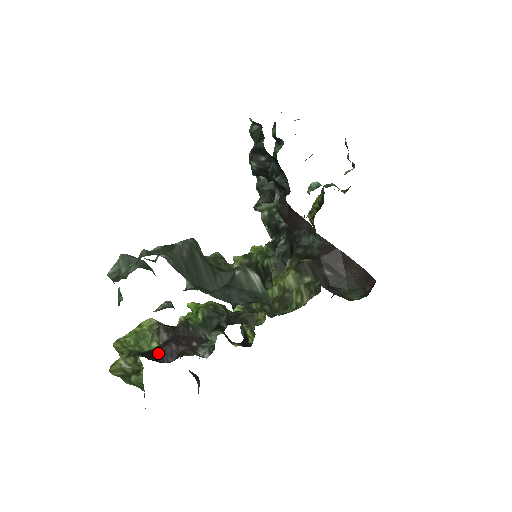
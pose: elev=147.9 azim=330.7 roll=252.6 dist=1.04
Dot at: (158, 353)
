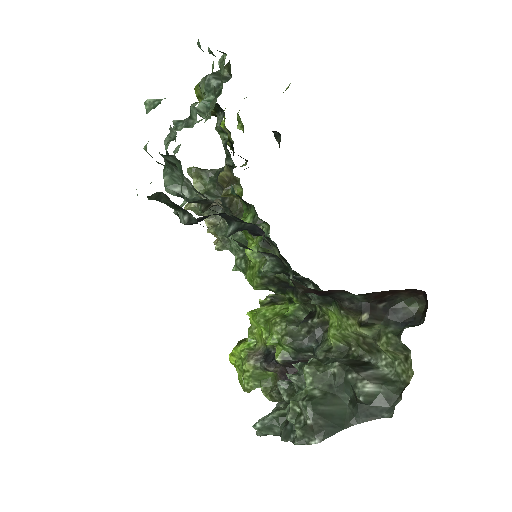
Dot at: occluded
